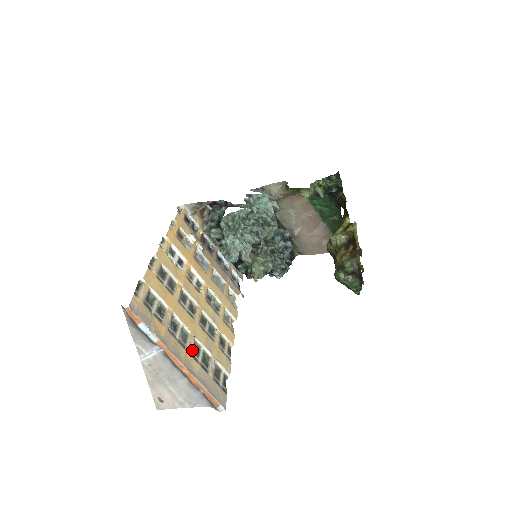
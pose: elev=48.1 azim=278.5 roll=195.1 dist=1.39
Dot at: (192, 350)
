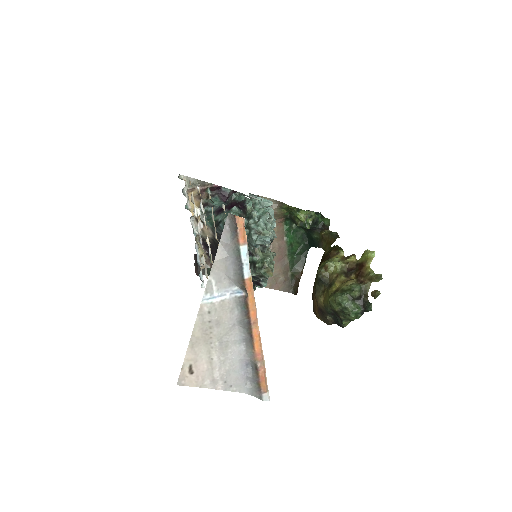
Dot at: occluded
